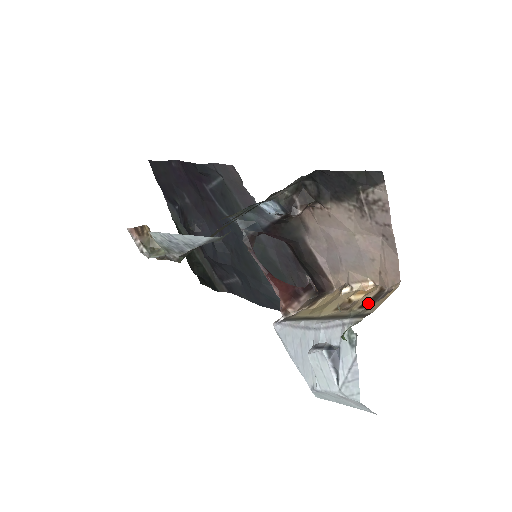
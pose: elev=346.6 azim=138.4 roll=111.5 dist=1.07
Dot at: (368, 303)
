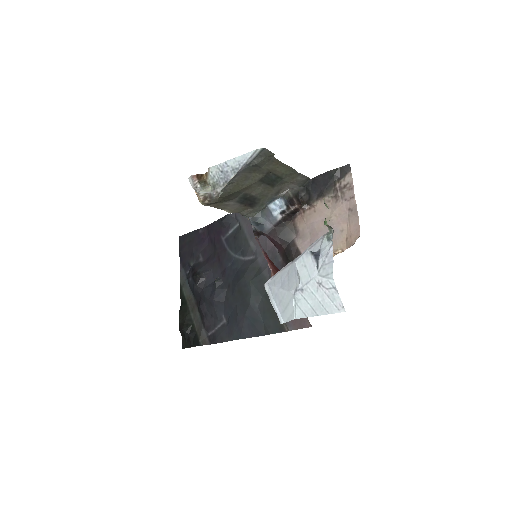
Dot at: occluded
